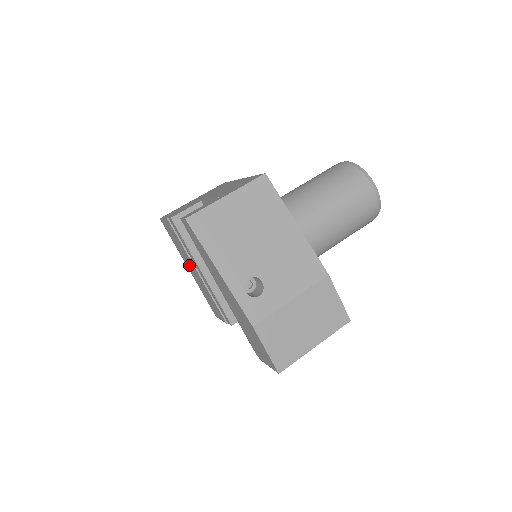
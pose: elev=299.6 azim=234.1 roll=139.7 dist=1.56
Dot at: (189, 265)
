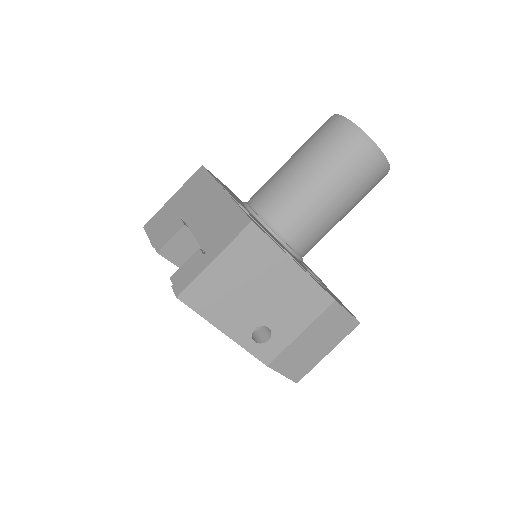
Dot at: occluded
